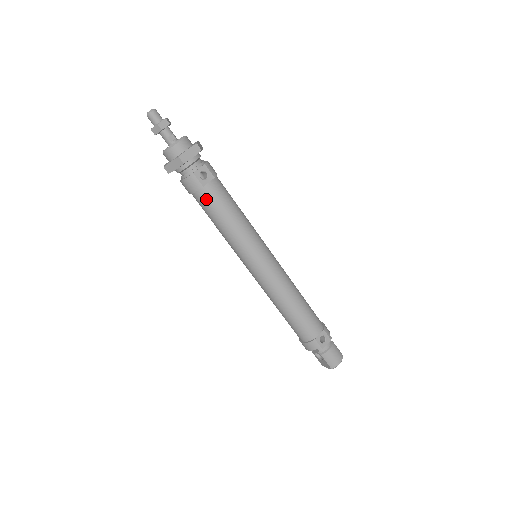
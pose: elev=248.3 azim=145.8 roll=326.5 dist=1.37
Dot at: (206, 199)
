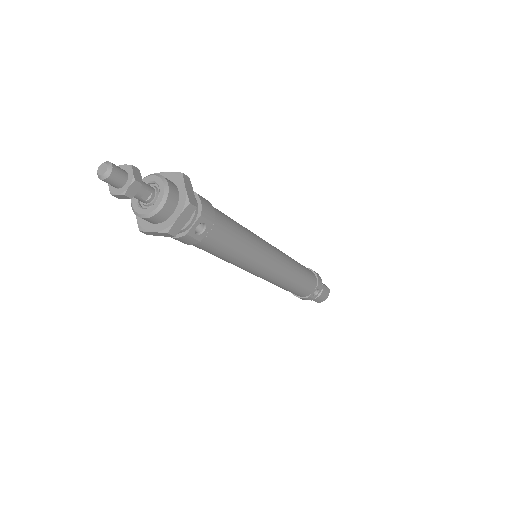
Dot at: (203, 247)
